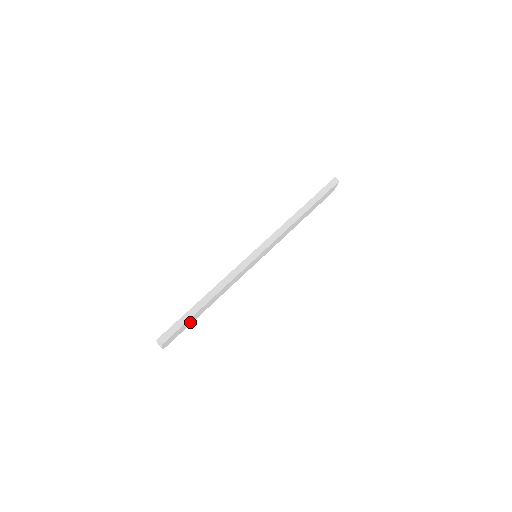
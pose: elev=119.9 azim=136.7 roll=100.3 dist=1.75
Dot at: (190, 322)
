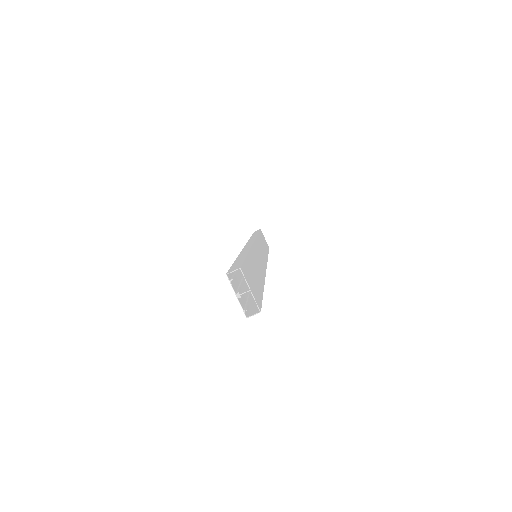
Dot at: occluded
